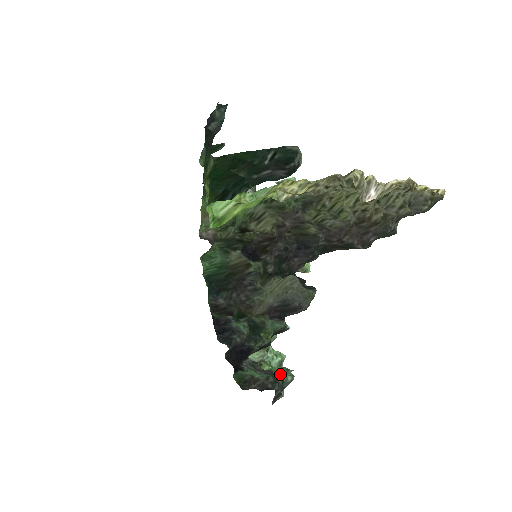
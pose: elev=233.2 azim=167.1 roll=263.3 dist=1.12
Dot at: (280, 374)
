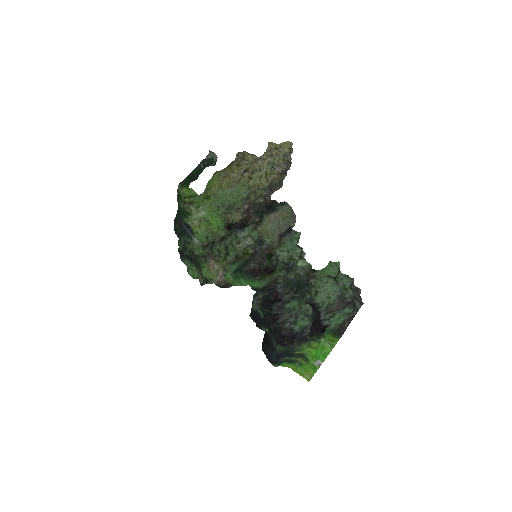
Dot at: (337, 274)
